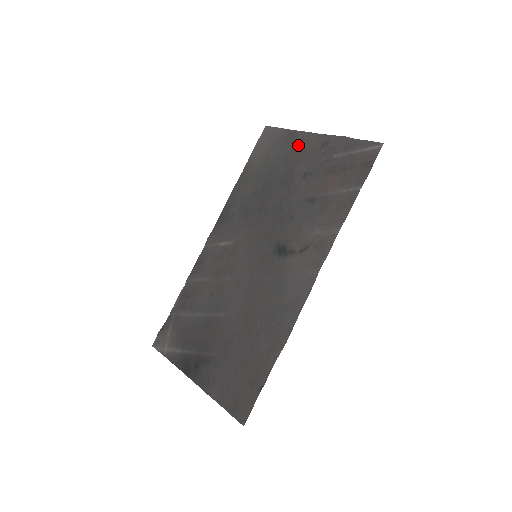
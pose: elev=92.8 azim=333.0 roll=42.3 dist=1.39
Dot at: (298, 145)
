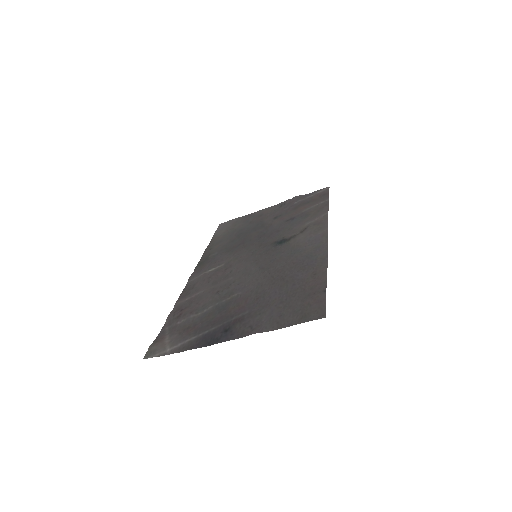
Dot at: (258, 215)
